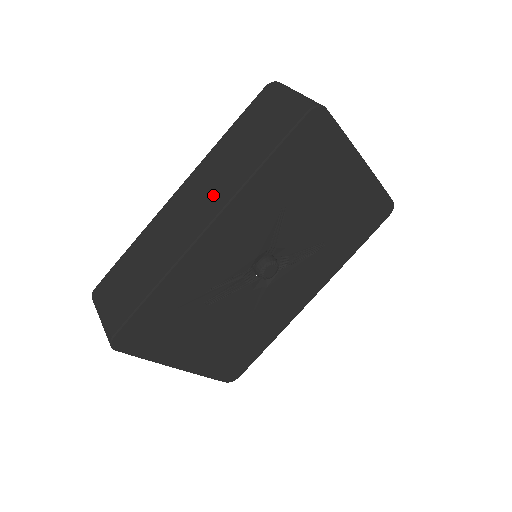
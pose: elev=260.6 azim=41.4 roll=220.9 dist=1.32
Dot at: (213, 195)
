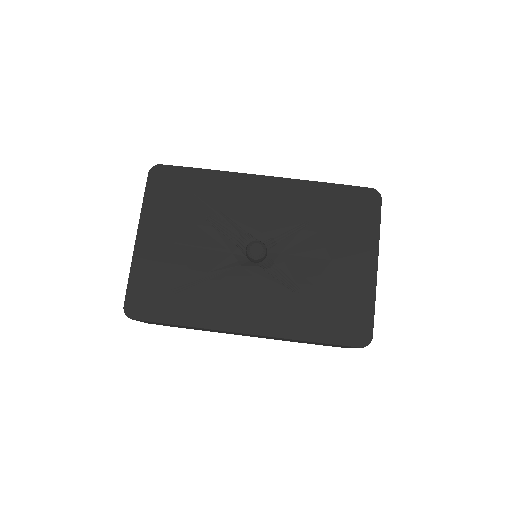
Dot at: occluded
